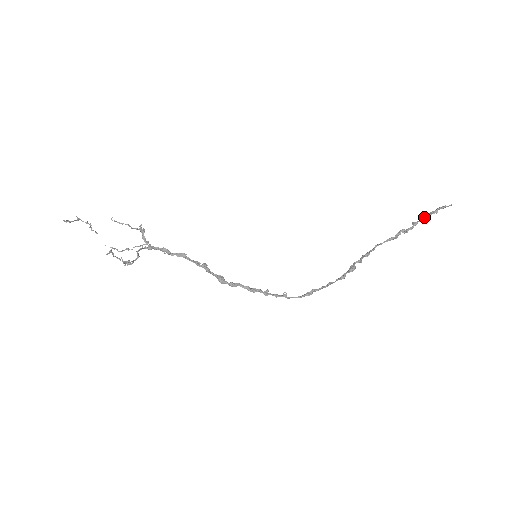
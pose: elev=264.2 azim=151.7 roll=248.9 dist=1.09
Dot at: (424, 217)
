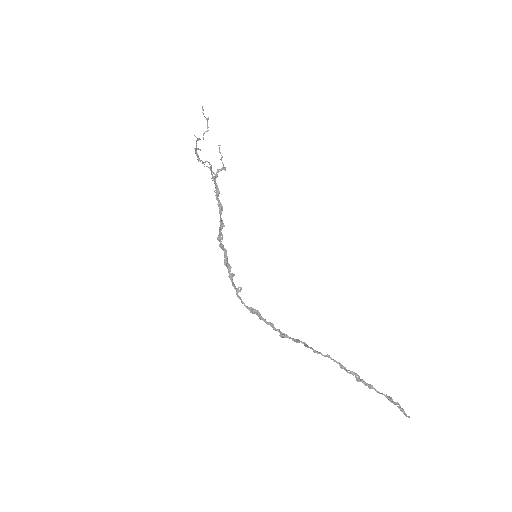
Dot at: (382, 393)
